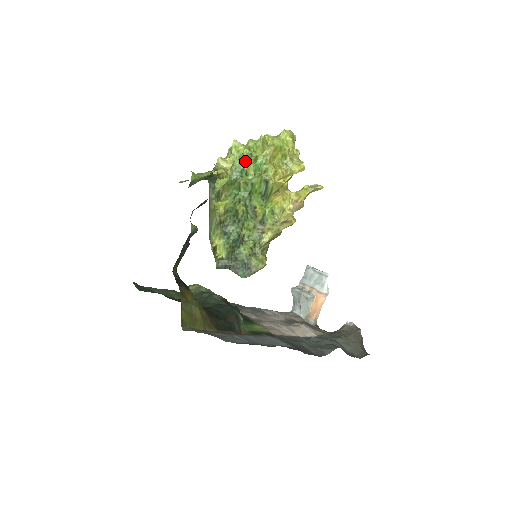
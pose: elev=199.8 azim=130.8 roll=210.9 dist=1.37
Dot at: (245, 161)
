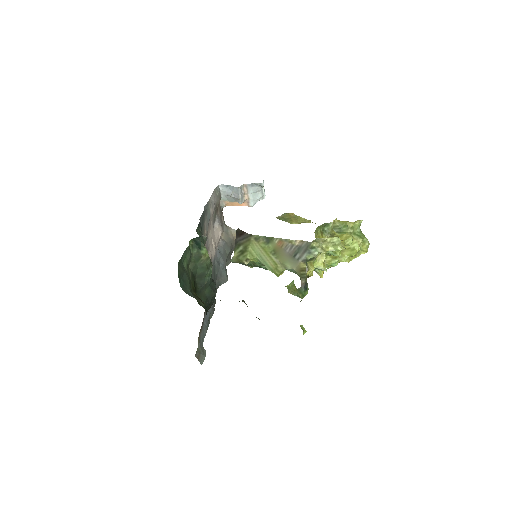
Dot at: (330, 254)
